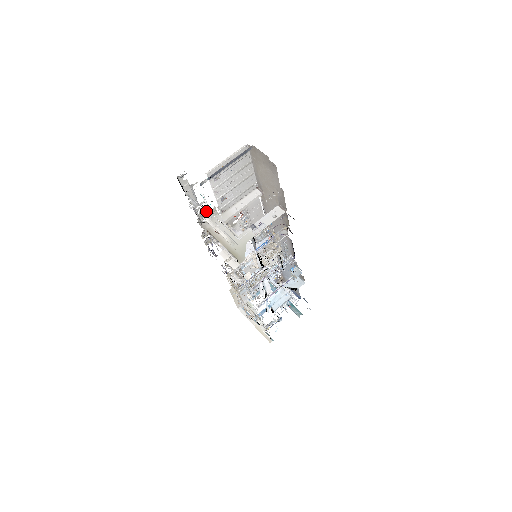
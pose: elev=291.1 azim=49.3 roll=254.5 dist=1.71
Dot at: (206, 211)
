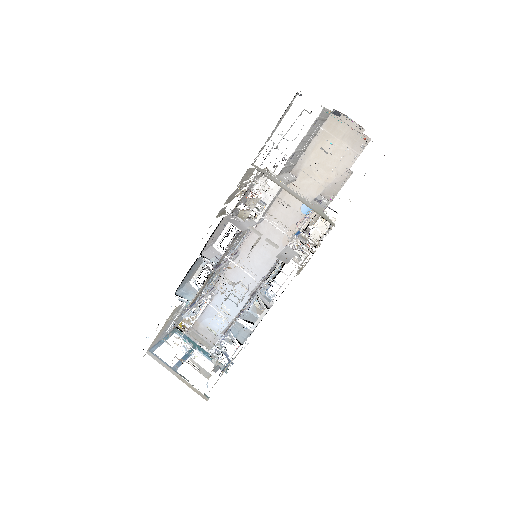
Dot at: occluded
